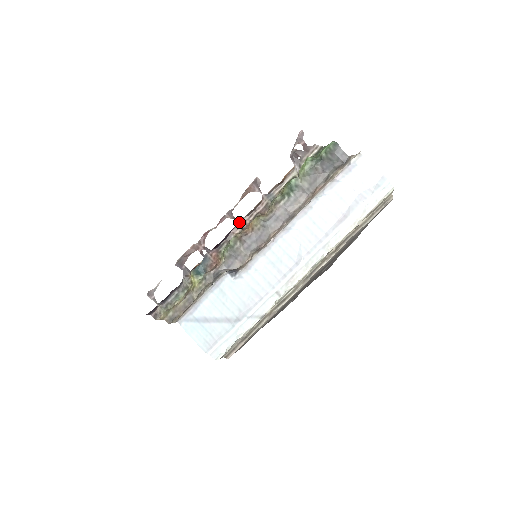
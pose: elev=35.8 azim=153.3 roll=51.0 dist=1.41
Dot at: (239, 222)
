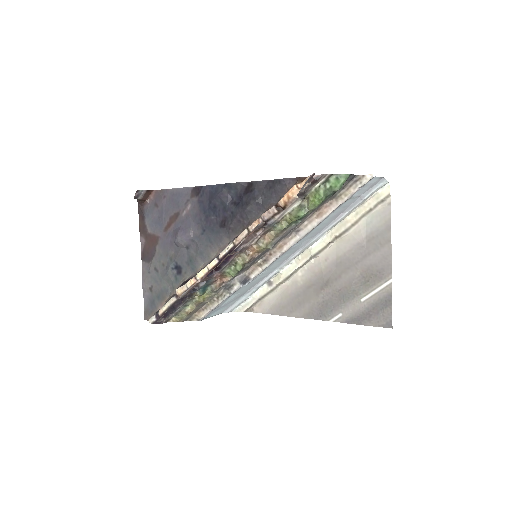
Dot at: (241, 251)
